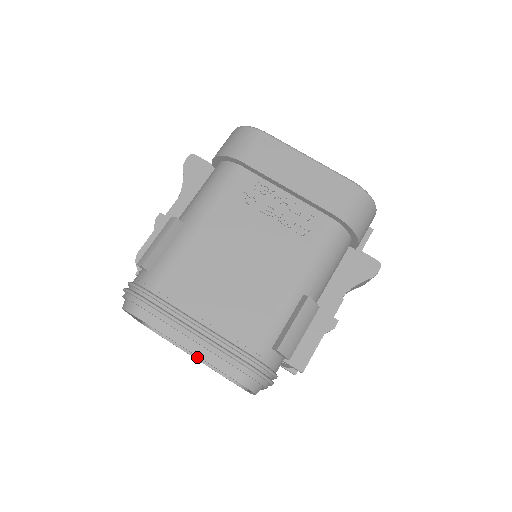
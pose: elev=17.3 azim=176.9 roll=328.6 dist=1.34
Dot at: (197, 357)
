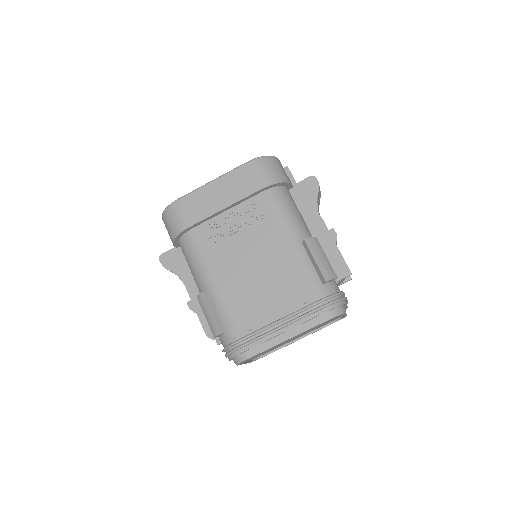
Dot at: (299, 338)
